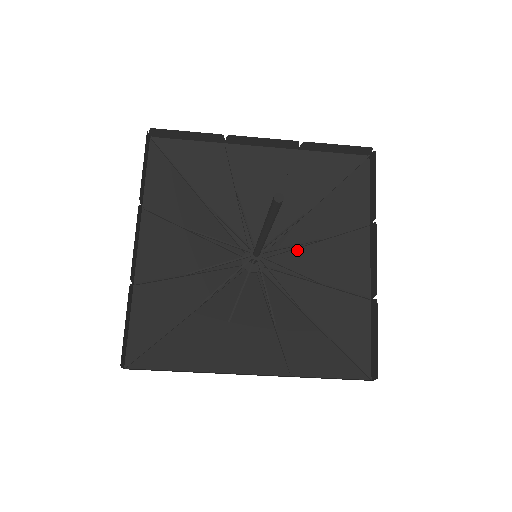
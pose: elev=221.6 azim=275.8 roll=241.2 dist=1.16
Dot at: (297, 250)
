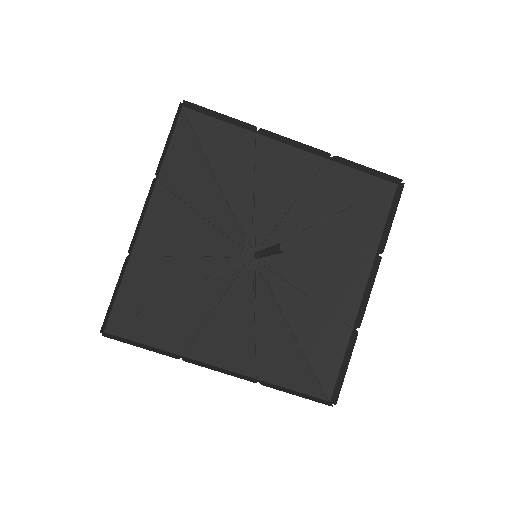
Dot at: (298, 258)
